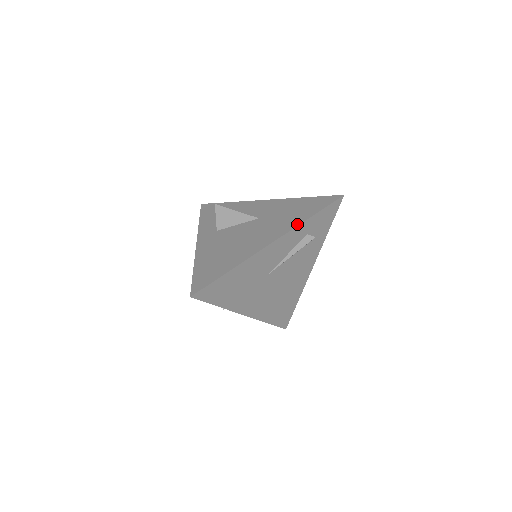
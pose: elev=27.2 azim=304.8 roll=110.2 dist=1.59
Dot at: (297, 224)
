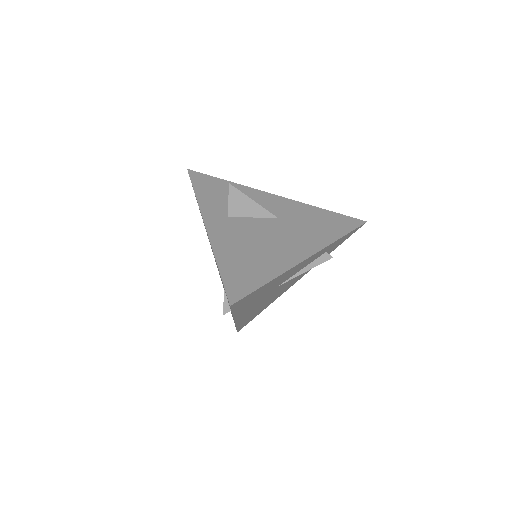
Dot at: (330, 242)
